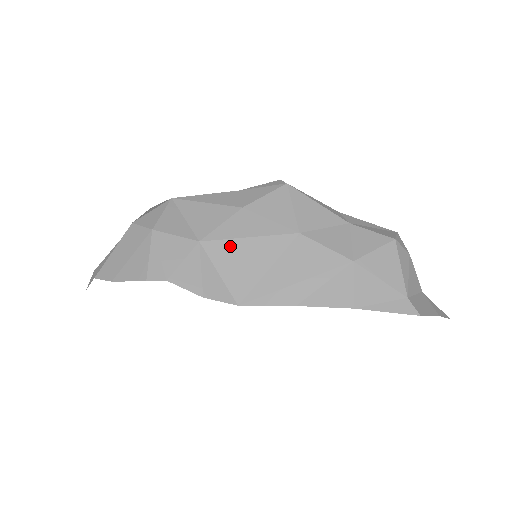
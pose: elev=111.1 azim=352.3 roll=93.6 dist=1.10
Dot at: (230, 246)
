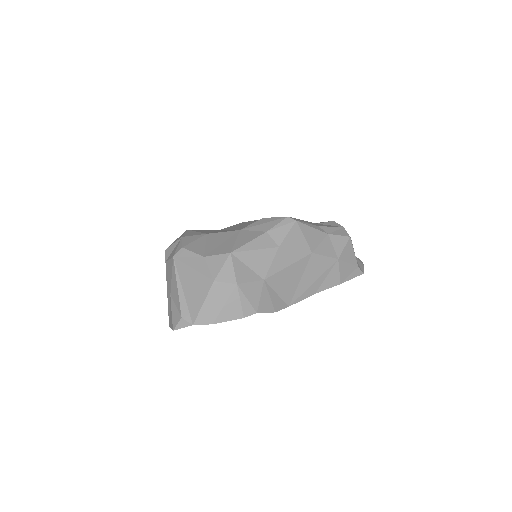
Dot at: (280, 275)
